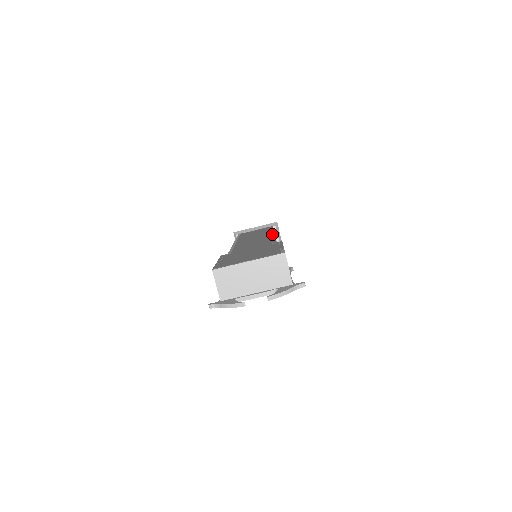
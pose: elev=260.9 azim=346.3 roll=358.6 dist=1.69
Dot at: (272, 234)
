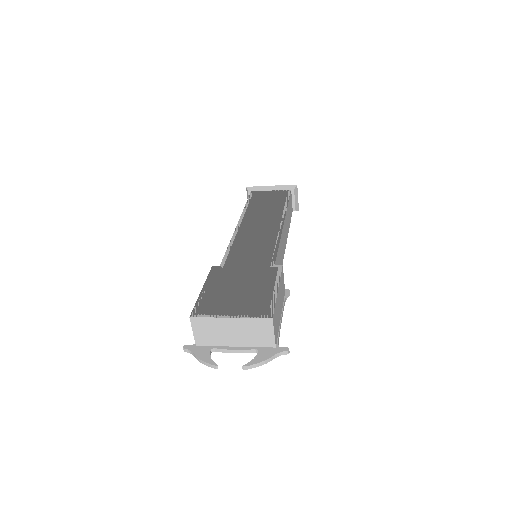
Dot at: (281, 226)
